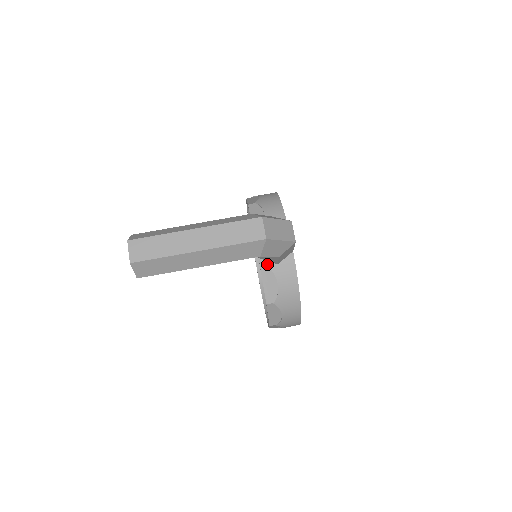
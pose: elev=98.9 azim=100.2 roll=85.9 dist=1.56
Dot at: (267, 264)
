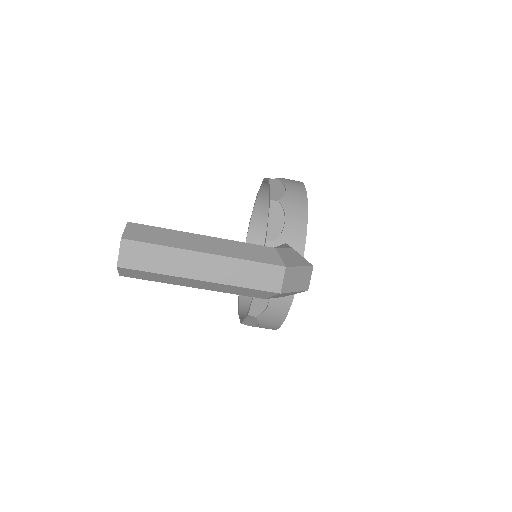
Dot at: occluded
